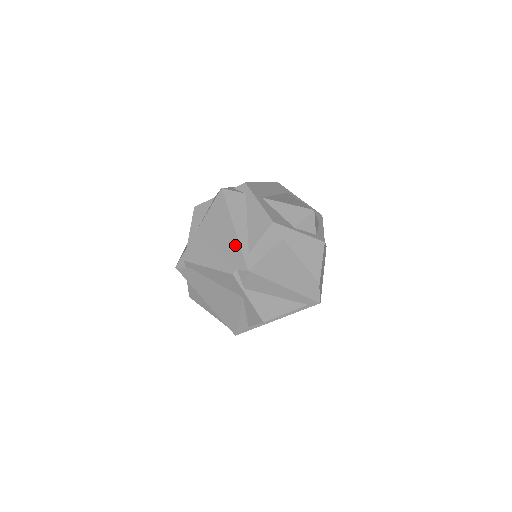
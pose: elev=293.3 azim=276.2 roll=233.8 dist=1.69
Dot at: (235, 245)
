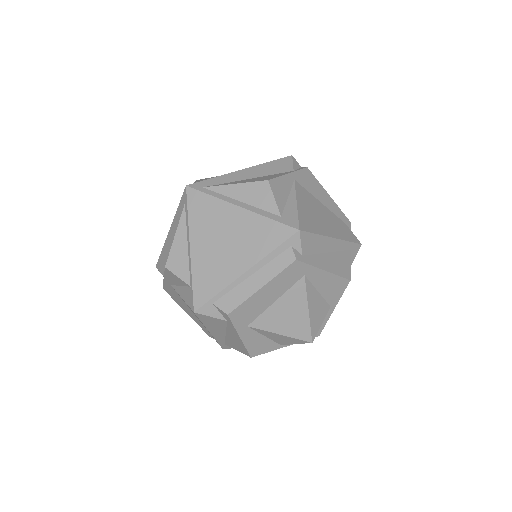
Dot at: occluded
